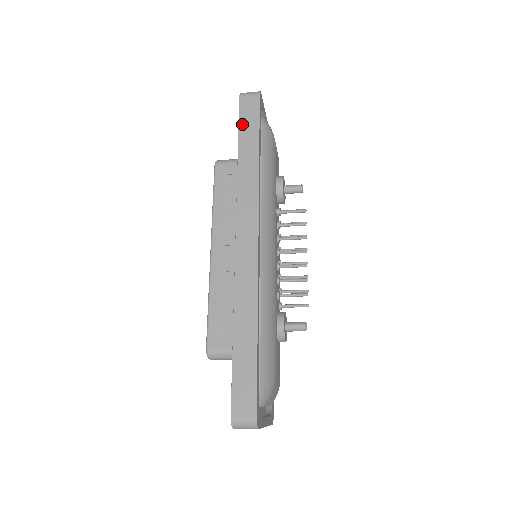
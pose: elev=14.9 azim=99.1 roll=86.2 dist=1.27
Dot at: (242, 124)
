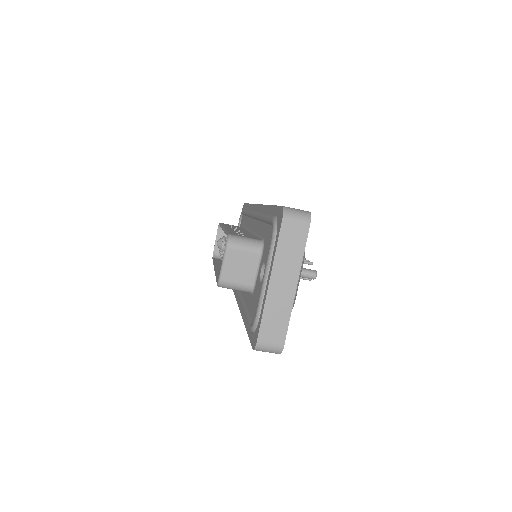
Dot at: occluded
